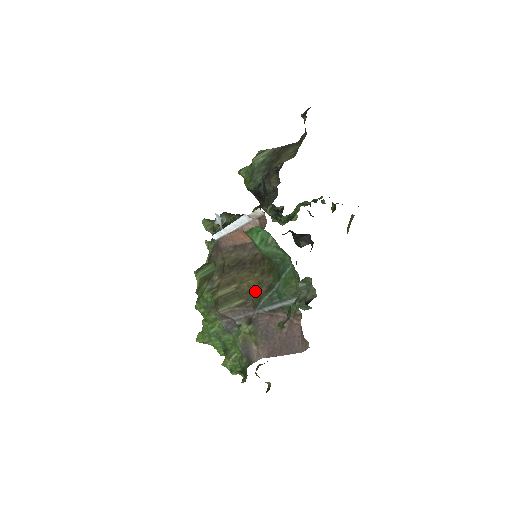
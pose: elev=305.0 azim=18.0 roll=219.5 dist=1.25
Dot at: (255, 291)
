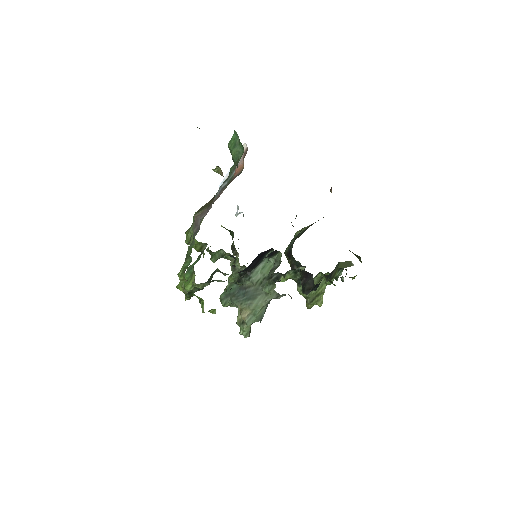
Dot at: occluded
